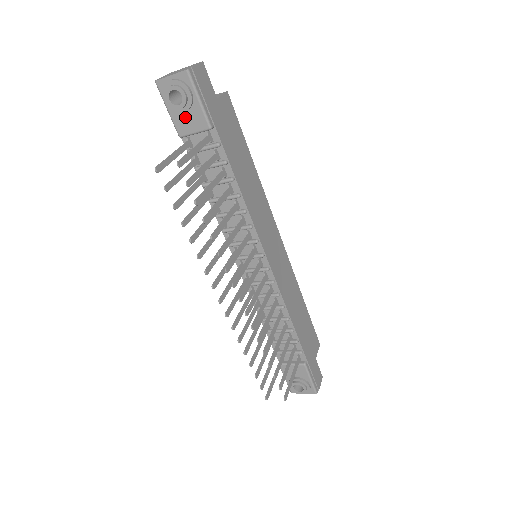
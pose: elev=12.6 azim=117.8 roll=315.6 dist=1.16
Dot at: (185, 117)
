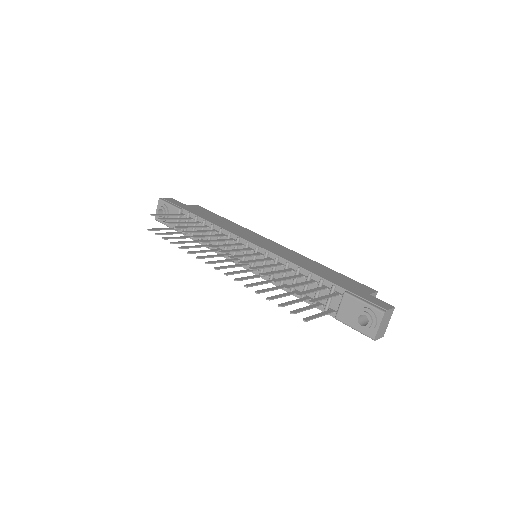
Dot at: occluded
